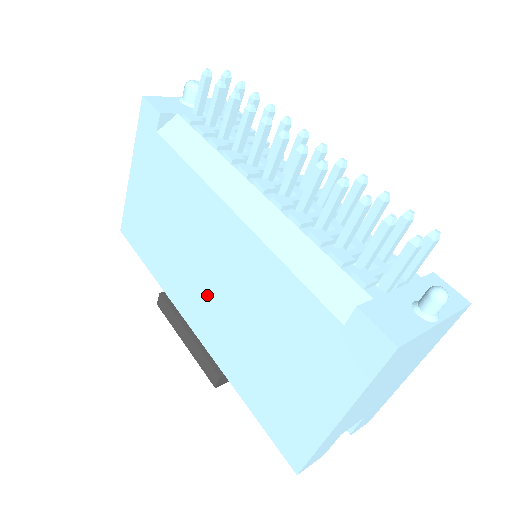
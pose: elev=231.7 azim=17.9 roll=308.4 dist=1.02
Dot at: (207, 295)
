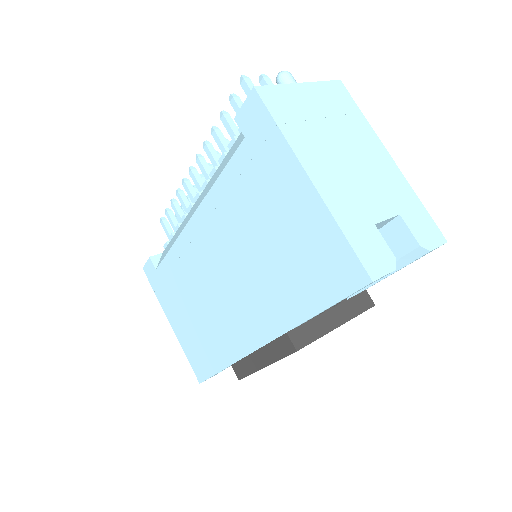
Dot at: (234, 297)
